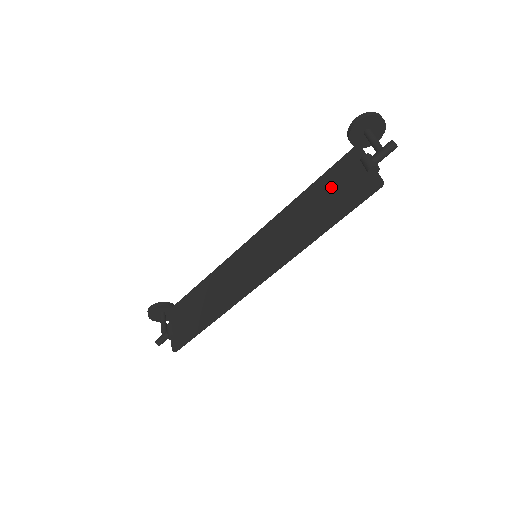
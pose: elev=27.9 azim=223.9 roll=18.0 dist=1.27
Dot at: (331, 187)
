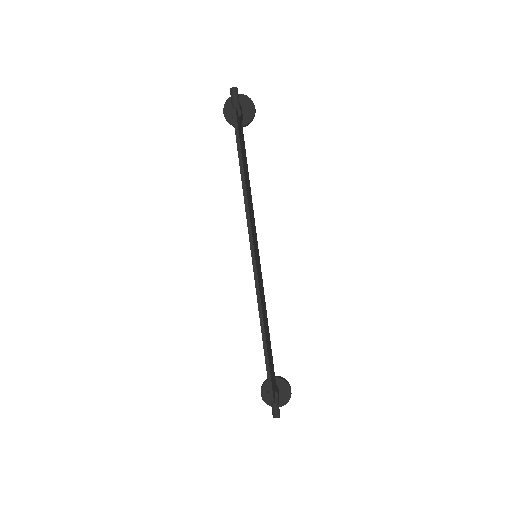
Dot at: occluded
